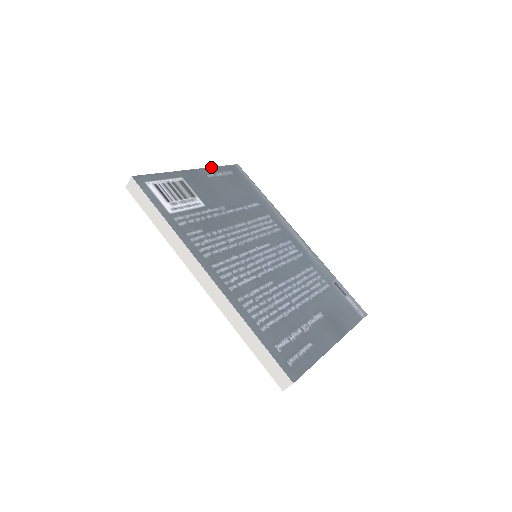
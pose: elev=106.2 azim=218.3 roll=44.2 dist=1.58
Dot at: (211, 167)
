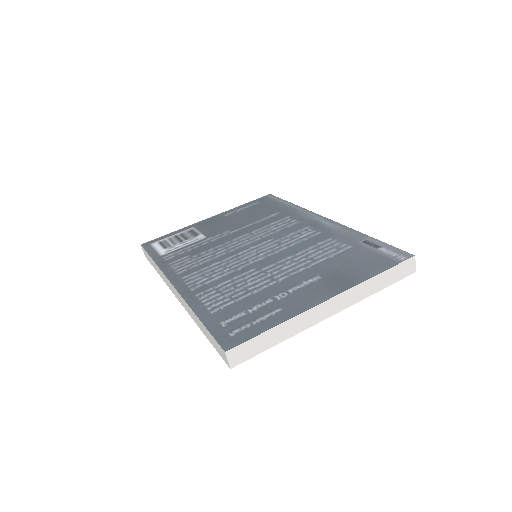
Dot at: (233, 208)
